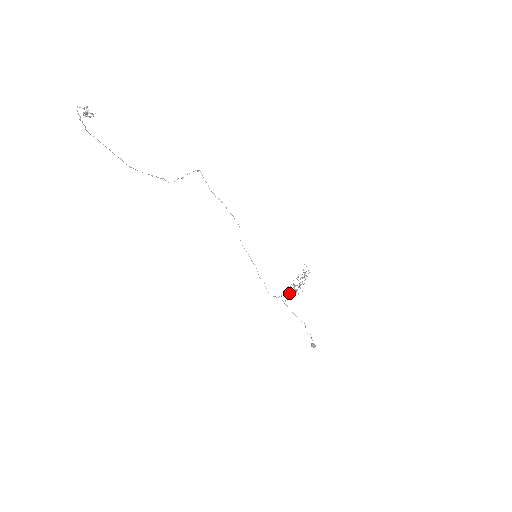
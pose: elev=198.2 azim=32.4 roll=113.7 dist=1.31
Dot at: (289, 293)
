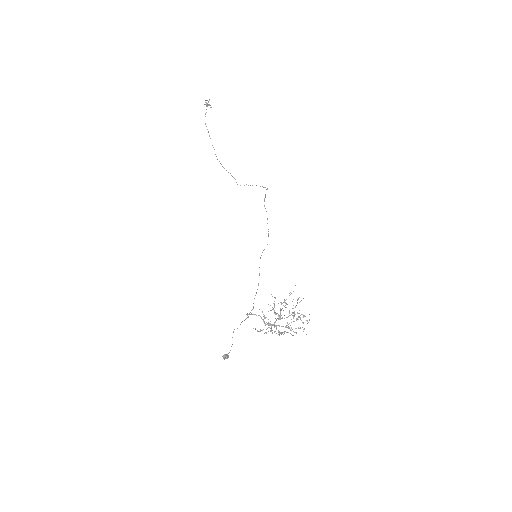
Dot at: (267, 323)
